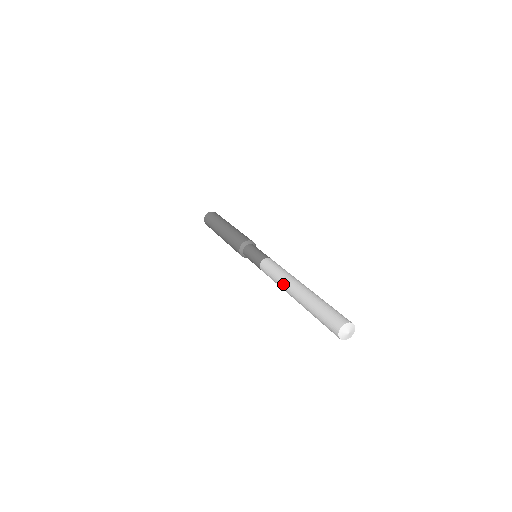
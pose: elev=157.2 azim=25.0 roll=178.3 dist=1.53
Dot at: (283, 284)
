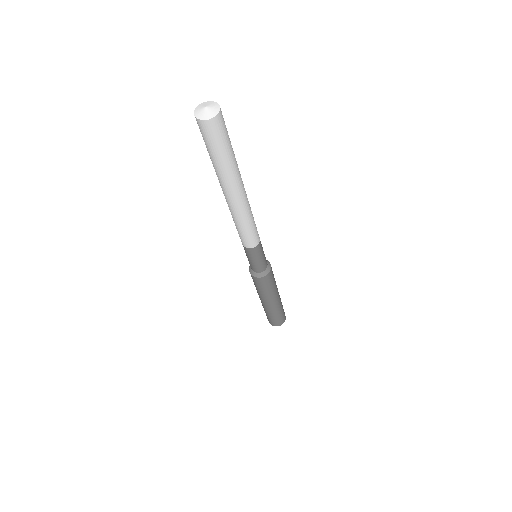
Dot at: occluded
